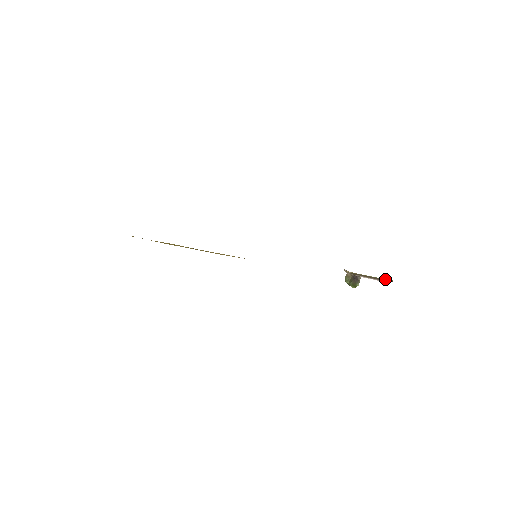
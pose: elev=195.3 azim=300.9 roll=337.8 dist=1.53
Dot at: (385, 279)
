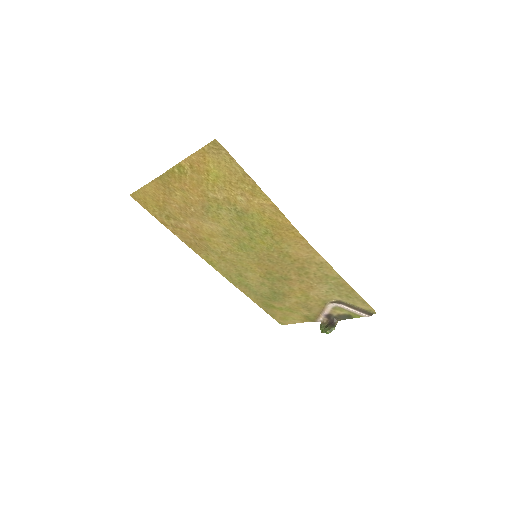
Dot at: (366, 311)
